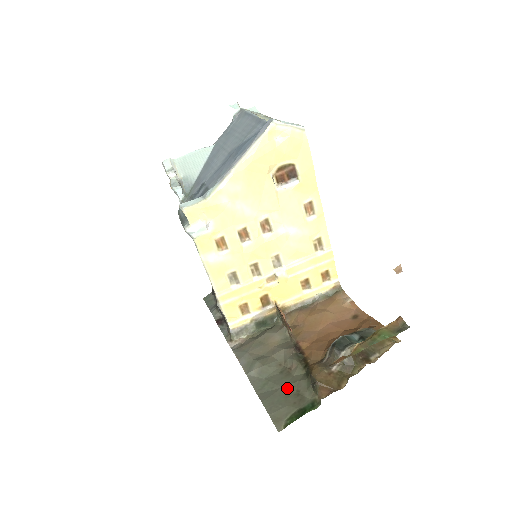
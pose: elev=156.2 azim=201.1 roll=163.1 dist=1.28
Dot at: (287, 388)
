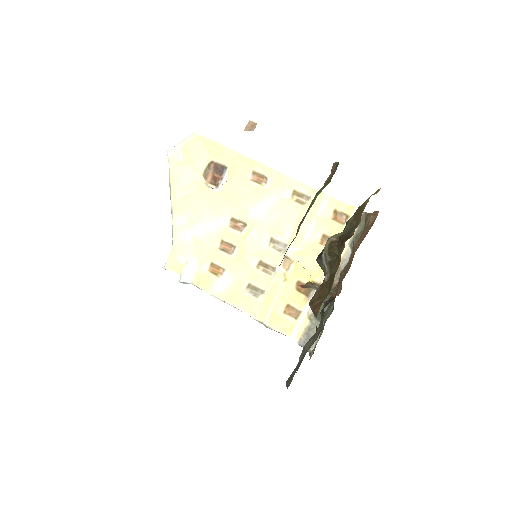
Dot at: (311, 343)
